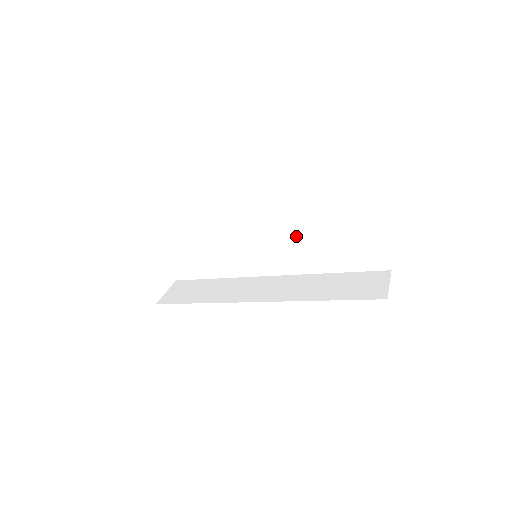
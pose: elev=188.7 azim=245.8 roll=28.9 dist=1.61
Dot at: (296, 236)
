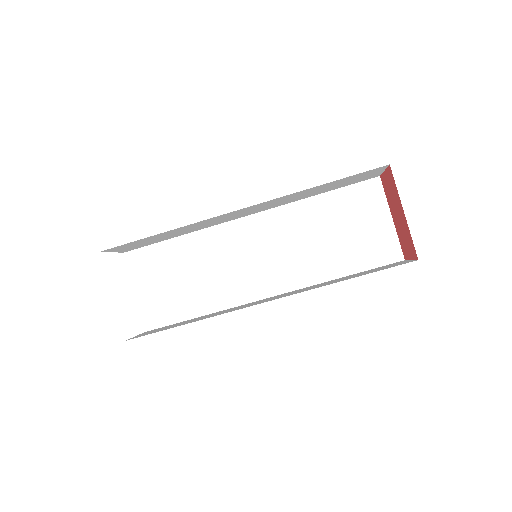
Dot at: (296, 238)
